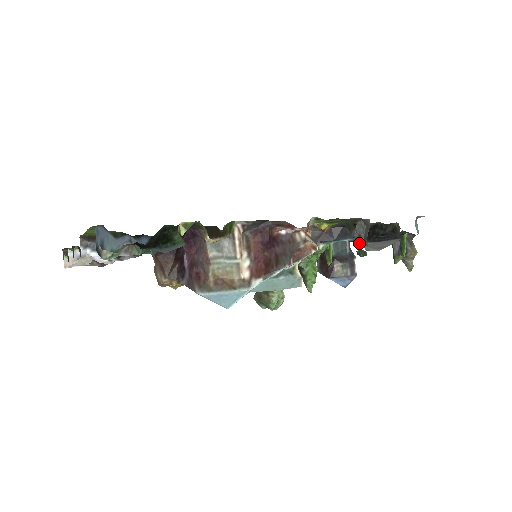
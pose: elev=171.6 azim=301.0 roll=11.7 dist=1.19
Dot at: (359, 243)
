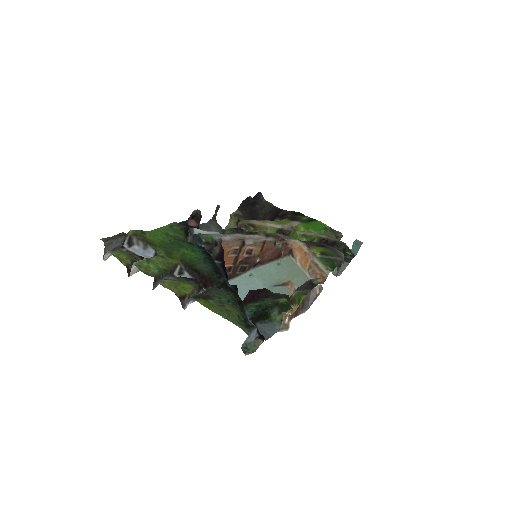
Dot at: occluded
